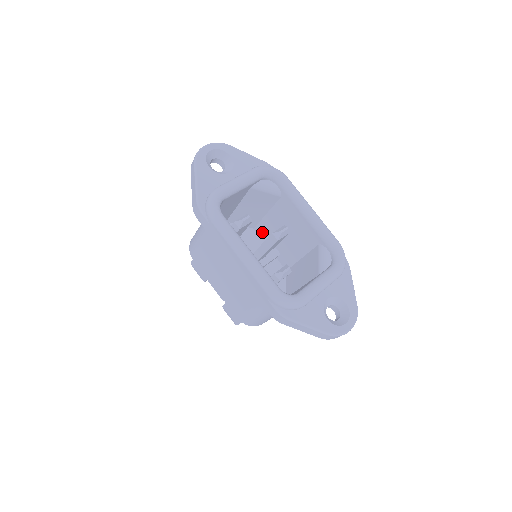
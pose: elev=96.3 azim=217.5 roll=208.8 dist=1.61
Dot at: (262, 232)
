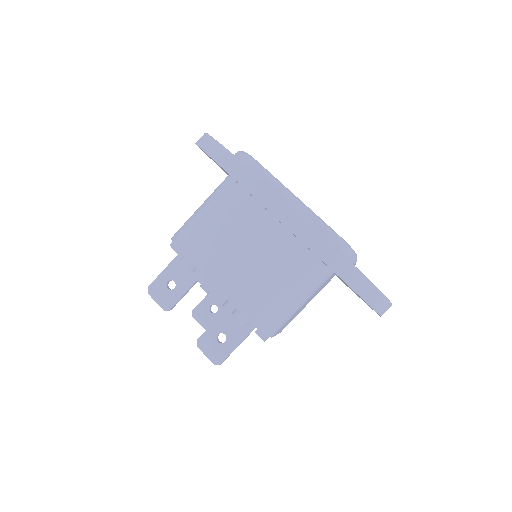
Dot at: occluded
